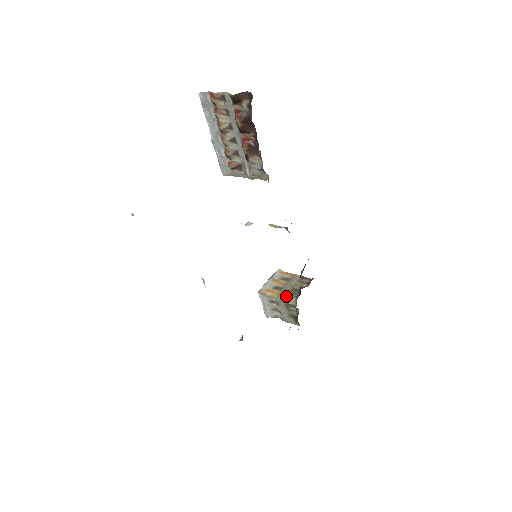
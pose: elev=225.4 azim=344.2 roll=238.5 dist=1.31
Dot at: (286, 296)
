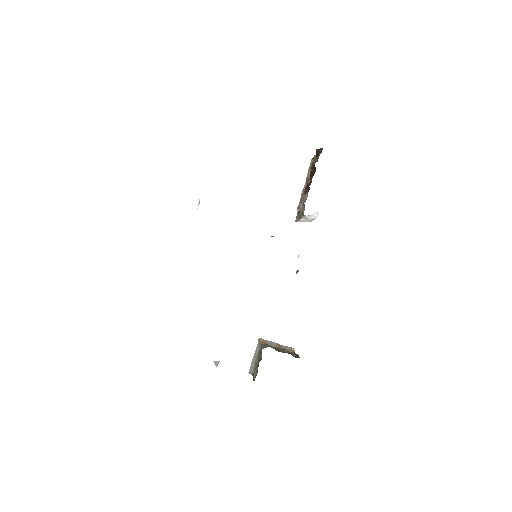
Dot at: (267, 345)
